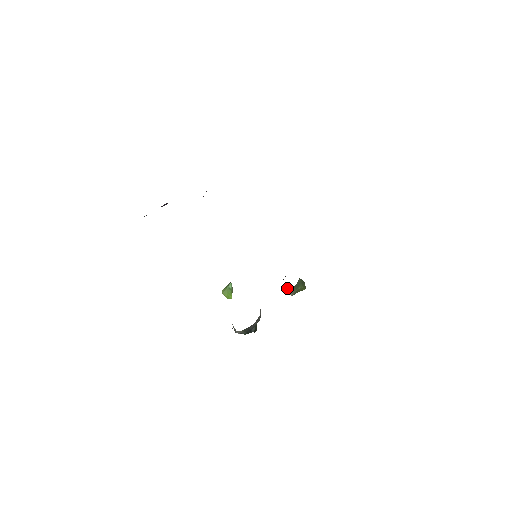
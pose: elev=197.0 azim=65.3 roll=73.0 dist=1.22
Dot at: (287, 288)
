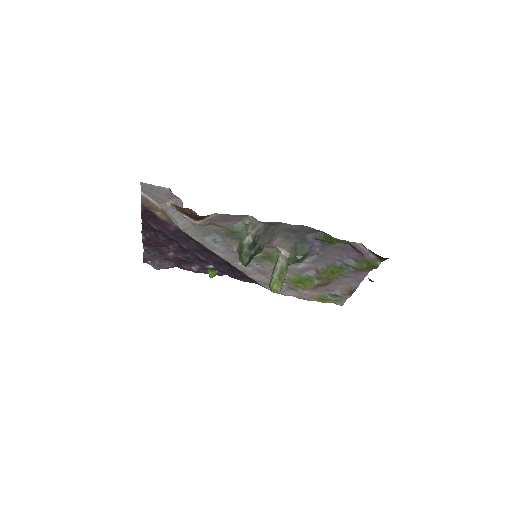
Dot at: (280, 262)
